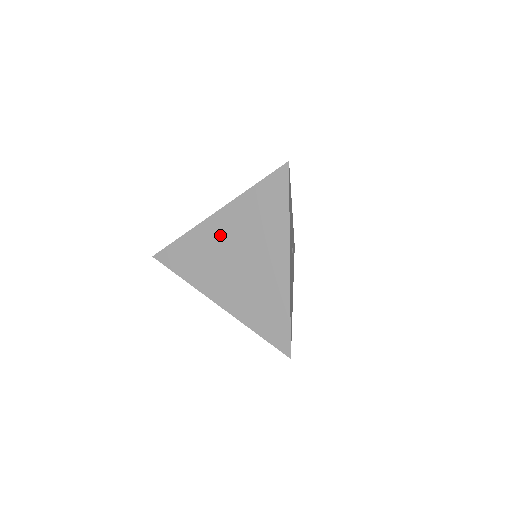
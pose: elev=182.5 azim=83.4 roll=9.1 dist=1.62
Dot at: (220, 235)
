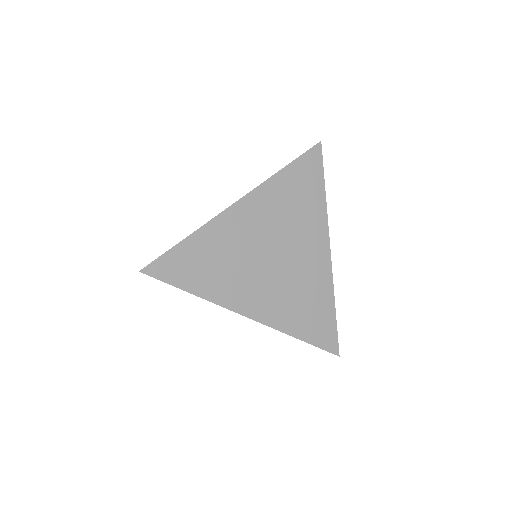
Dot at: (247, 228)
